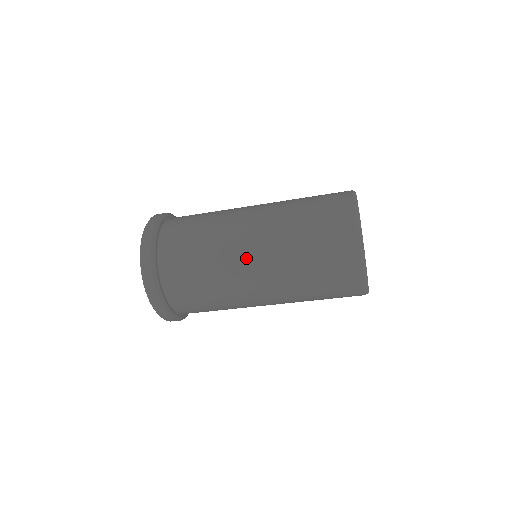
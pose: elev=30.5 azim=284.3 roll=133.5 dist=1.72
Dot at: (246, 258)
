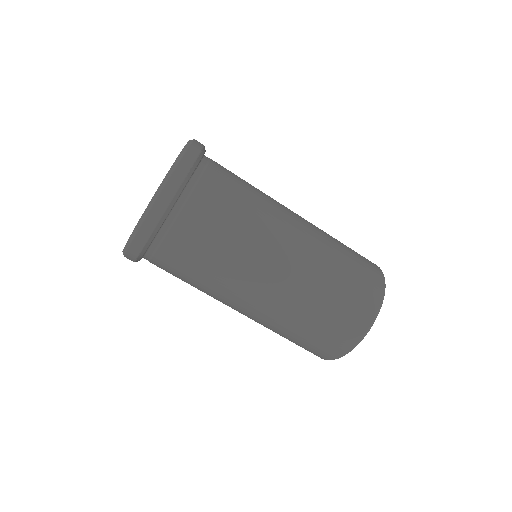
Dot at: (262, 277)
